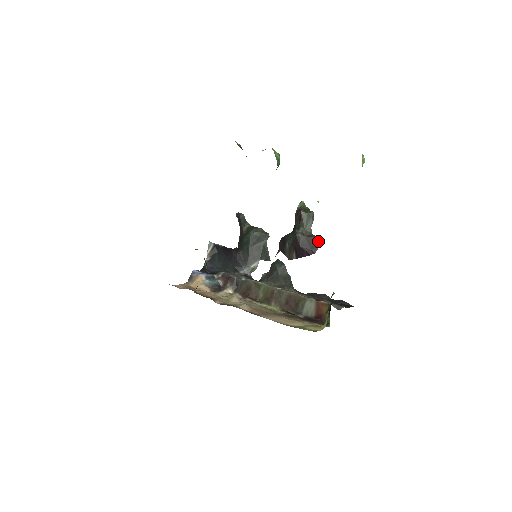
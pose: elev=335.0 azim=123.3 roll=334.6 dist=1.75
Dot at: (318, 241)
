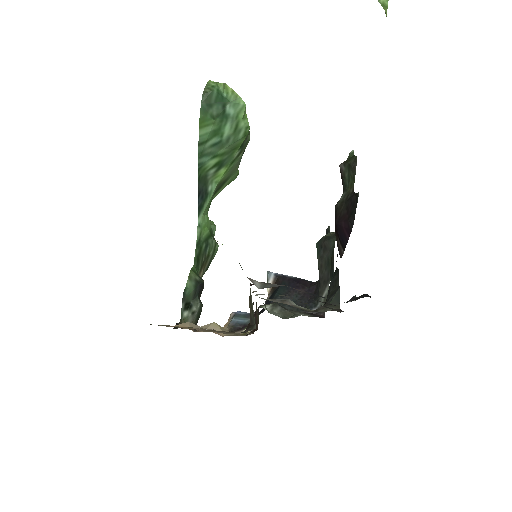
Dot at: (355, 198)
